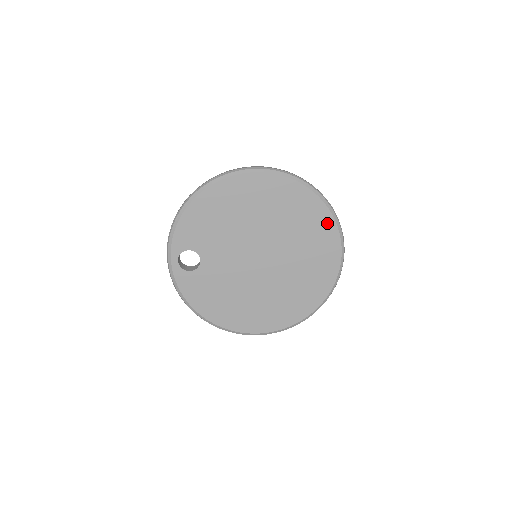
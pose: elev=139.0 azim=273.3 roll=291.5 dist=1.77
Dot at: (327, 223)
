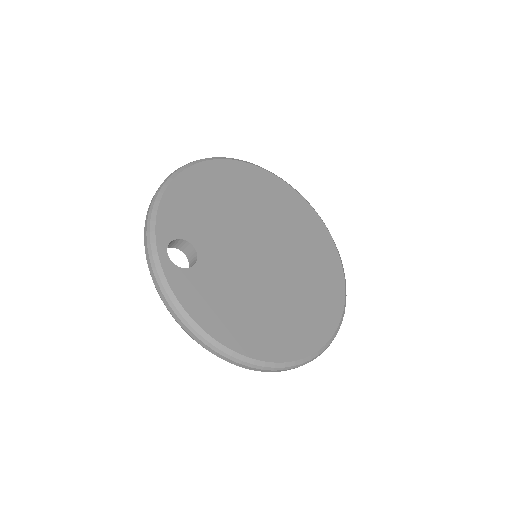
Dot at: (313, 217)
